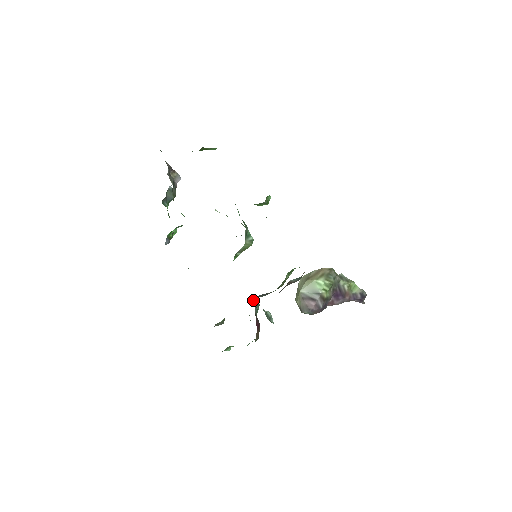
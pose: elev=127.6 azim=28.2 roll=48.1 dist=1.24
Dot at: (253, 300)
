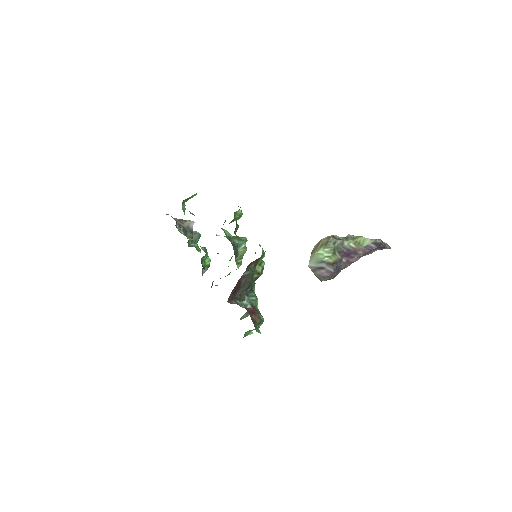
Dot at: (235, 296)
